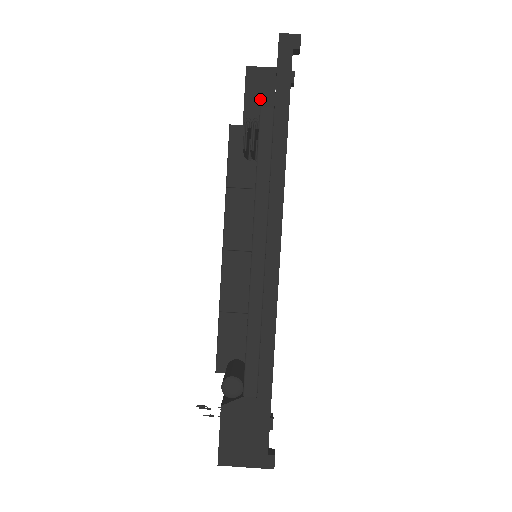
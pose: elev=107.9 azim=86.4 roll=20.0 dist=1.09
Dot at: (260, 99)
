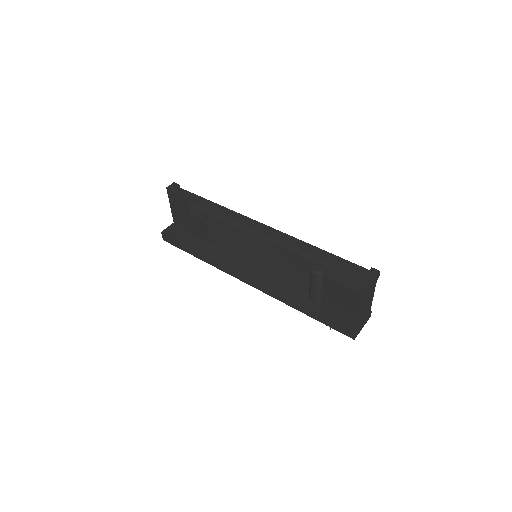
Dot at: (181, 234)
